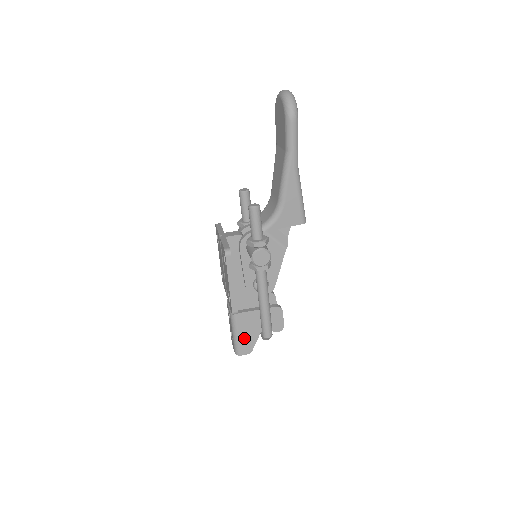
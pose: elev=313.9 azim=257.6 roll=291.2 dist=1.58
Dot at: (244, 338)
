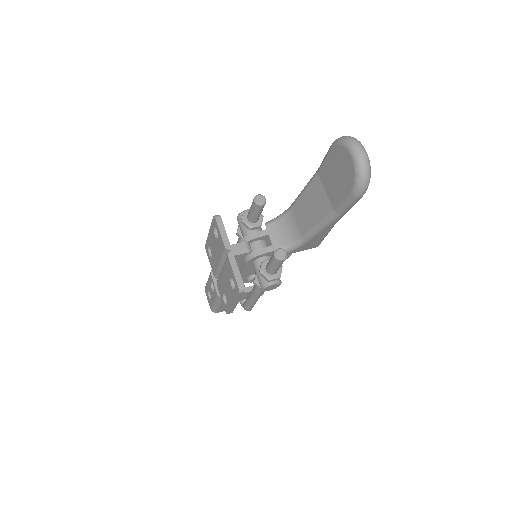
Dot at: occluded
